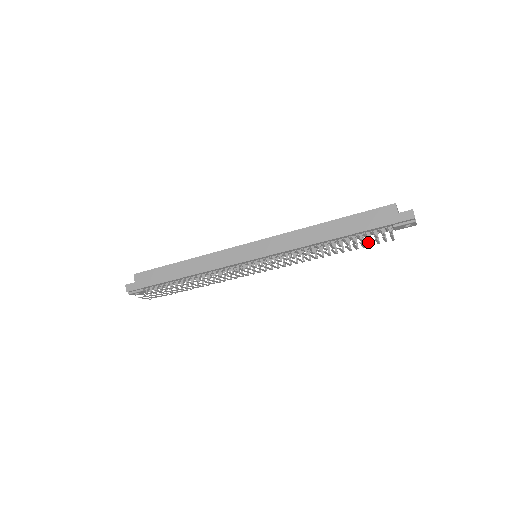
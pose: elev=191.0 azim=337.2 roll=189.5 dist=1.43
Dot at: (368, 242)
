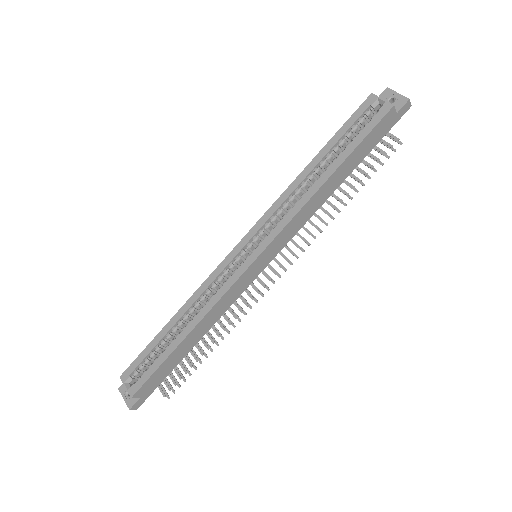
Dot at: (376, 161)
